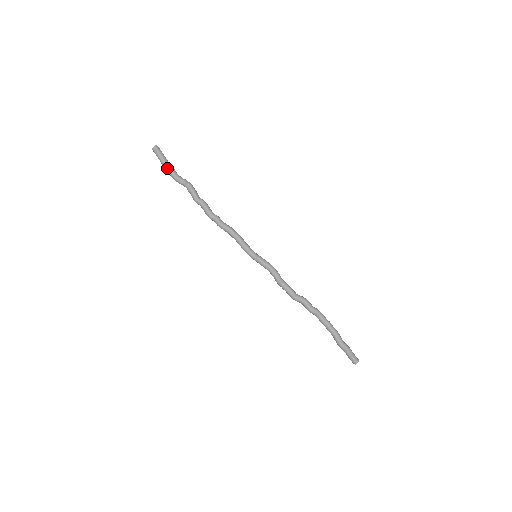
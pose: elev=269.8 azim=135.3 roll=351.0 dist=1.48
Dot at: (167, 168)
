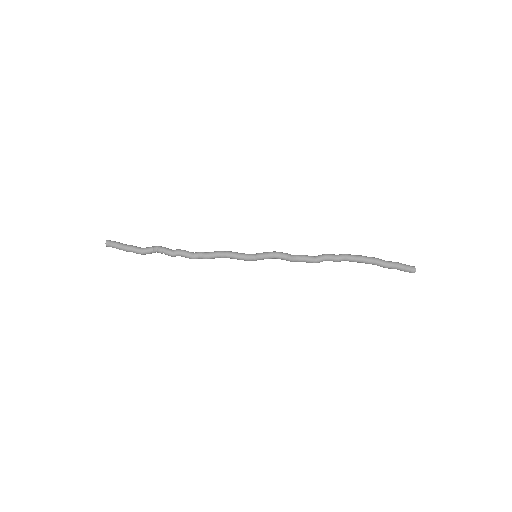
Dot at: (129, 249)
